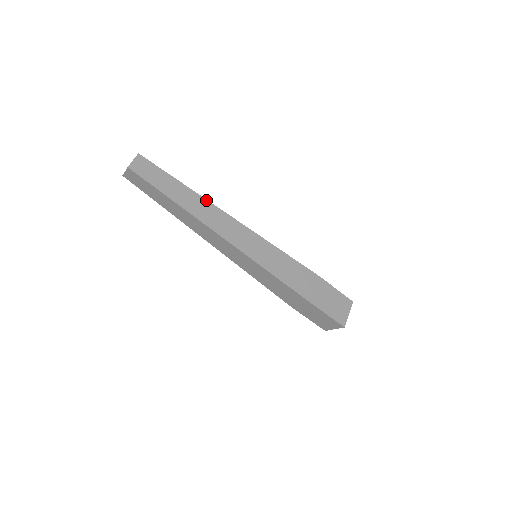
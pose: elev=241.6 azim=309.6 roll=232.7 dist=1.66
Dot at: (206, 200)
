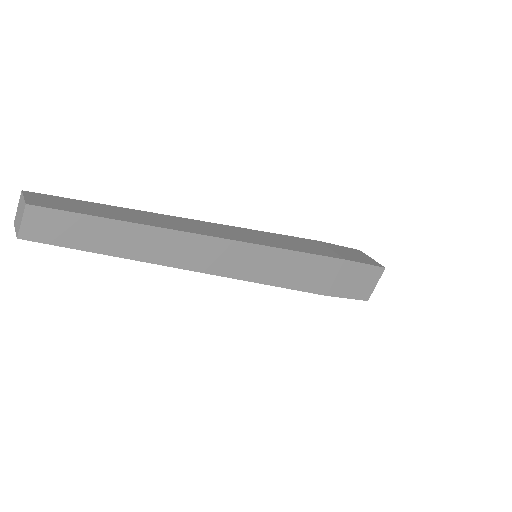
Dot at: (170, 230)
